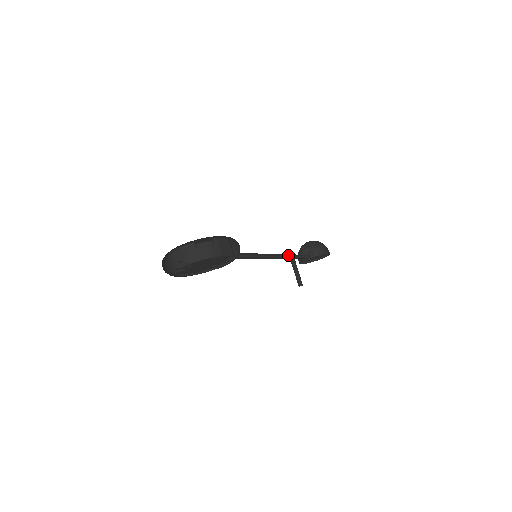
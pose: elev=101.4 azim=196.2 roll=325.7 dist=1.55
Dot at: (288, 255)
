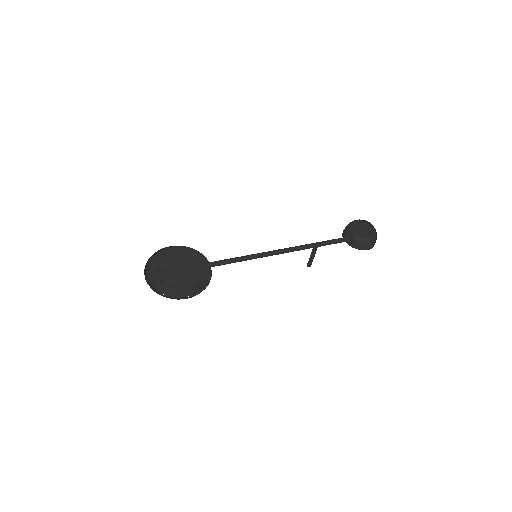
Dot at: (309, 246)
